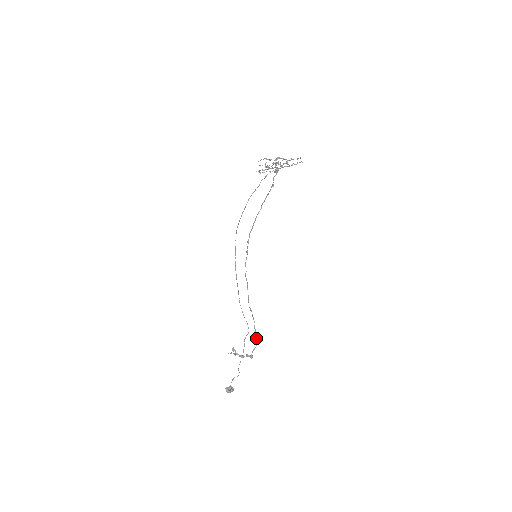
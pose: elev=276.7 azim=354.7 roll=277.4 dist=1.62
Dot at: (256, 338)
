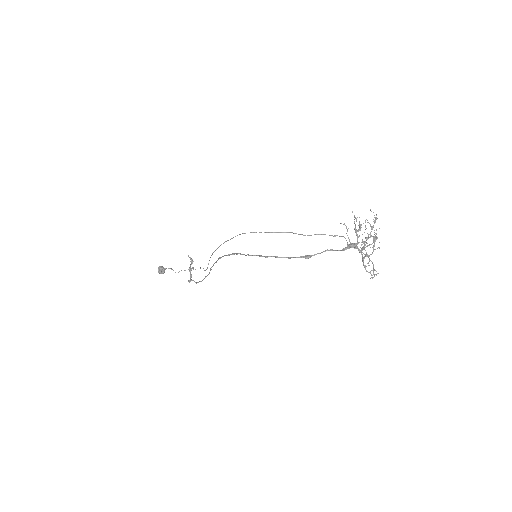
Dot at: (201, 281)
